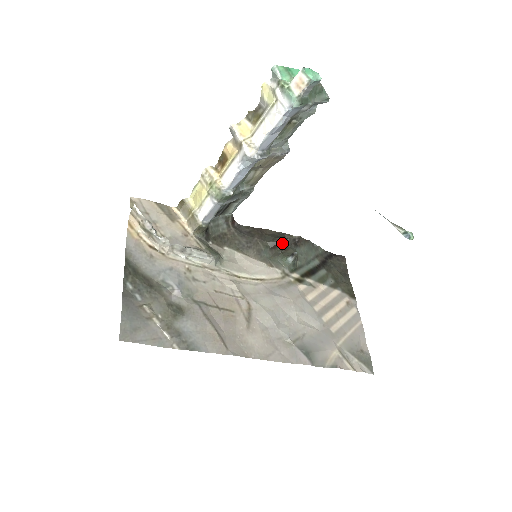
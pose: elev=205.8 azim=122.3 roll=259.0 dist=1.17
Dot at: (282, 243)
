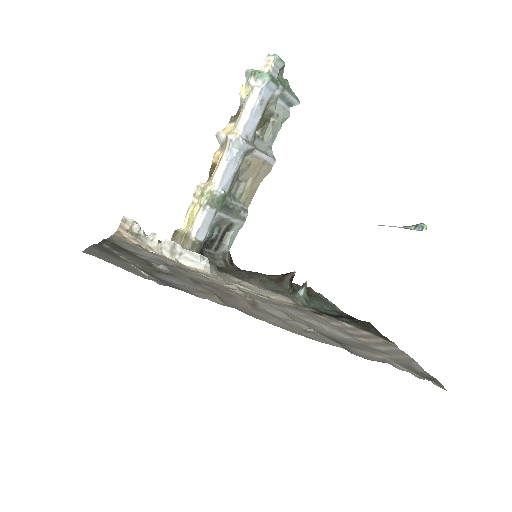
Dot at: (288, 276)
